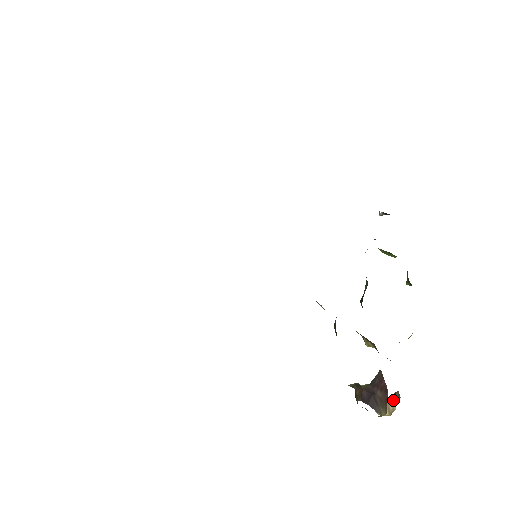
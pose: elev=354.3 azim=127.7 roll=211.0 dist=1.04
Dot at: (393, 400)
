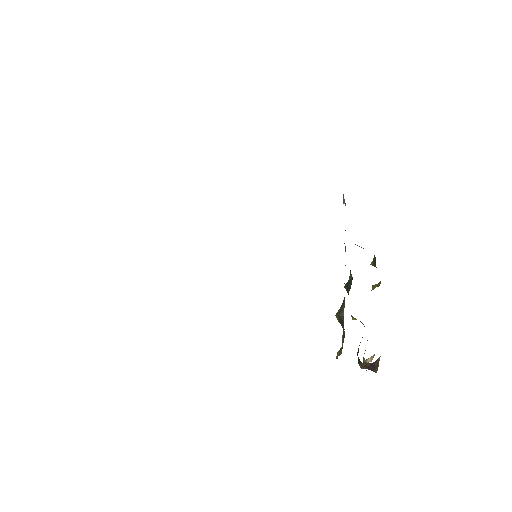
Dot at: occluded
